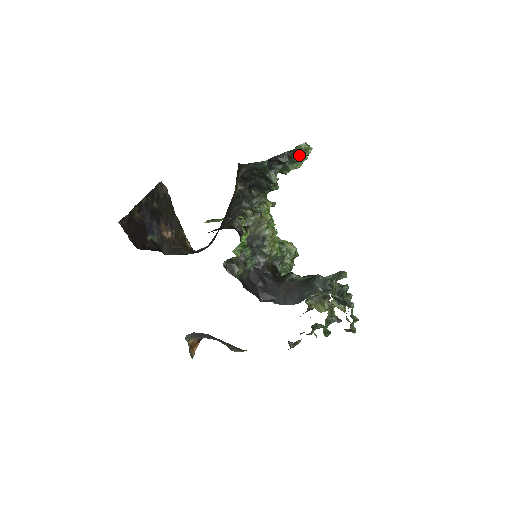
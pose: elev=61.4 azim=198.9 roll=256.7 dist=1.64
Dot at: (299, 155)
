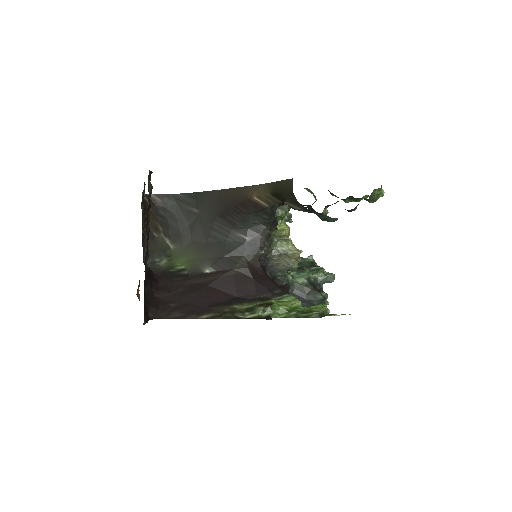
Dot at: (368, 201)
